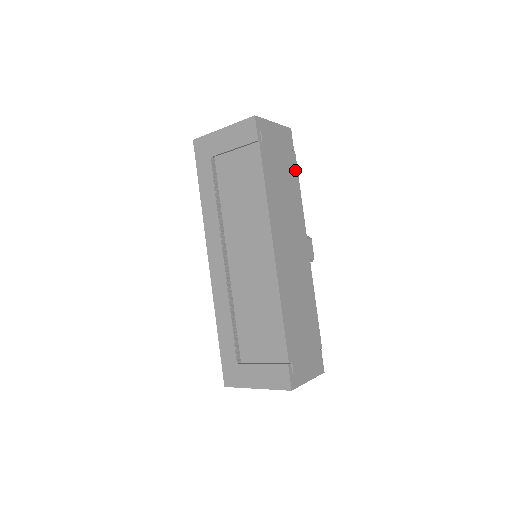
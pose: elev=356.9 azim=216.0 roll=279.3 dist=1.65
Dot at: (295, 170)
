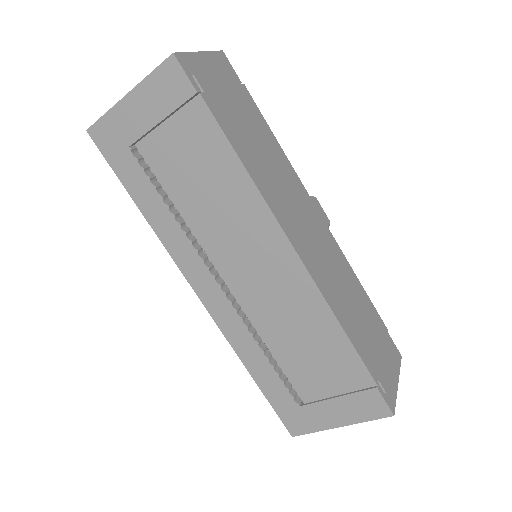
Dot at: (257, 112)
